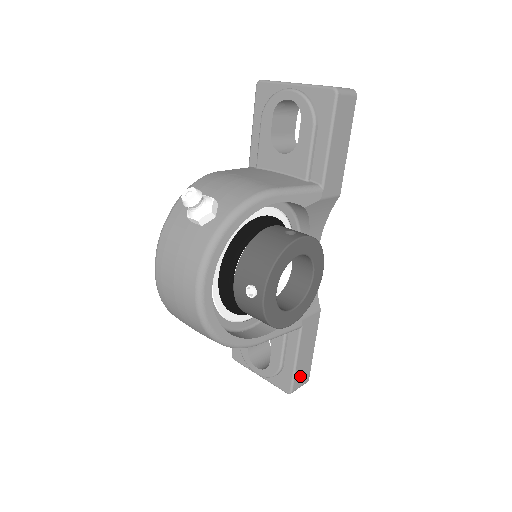
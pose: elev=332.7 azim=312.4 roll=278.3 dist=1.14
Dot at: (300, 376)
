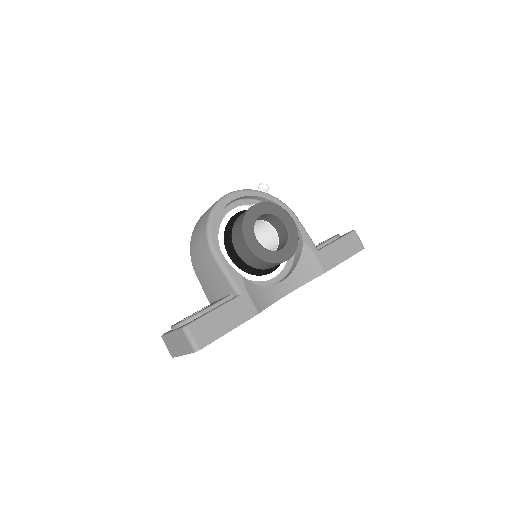
Dot at: (203, 329)
